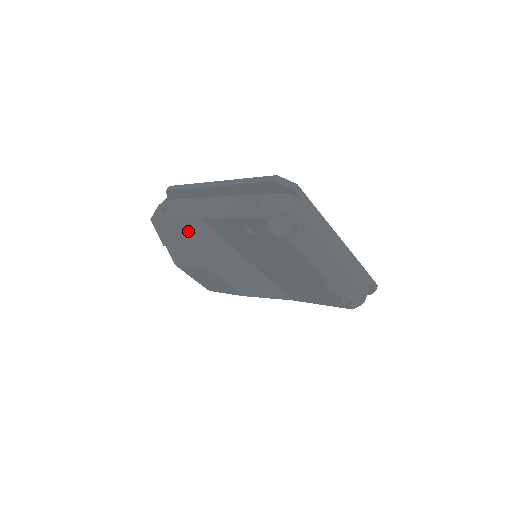
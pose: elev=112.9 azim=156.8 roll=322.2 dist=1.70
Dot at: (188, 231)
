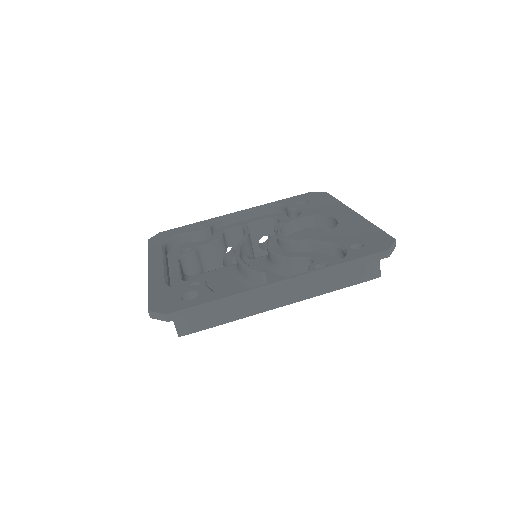
Dot at: occluded
